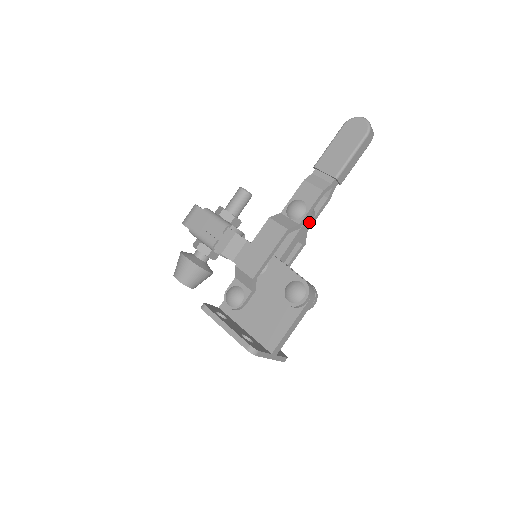
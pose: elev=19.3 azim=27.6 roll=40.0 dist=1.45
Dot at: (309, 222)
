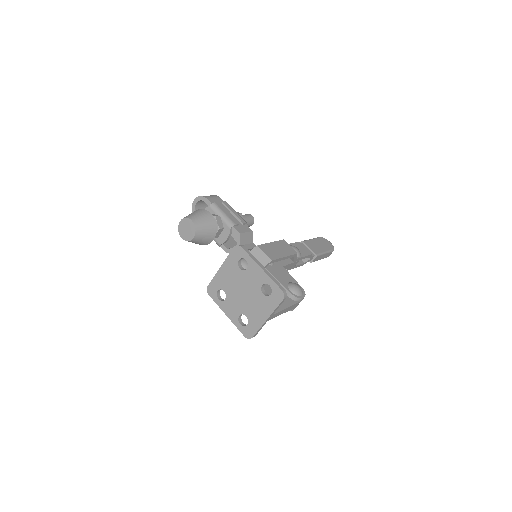
Dot at: (295, 265)
